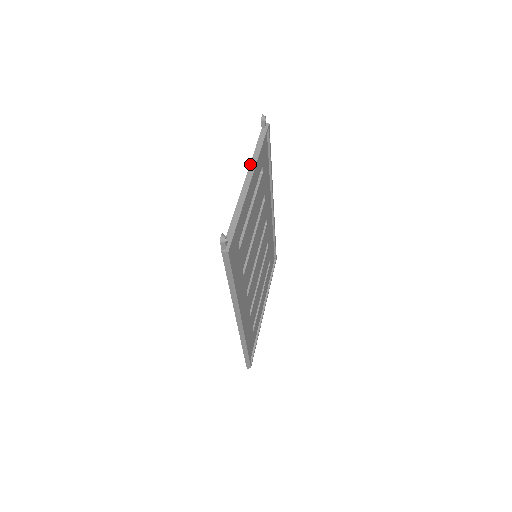
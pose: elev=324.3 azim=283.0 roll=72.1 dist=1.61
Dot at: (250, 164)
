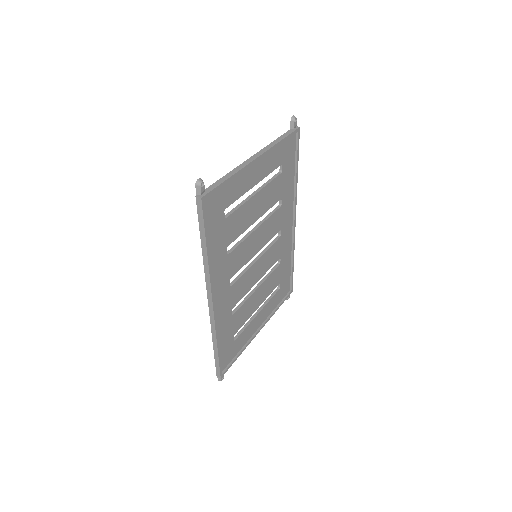
Dot at: (263, 148)
